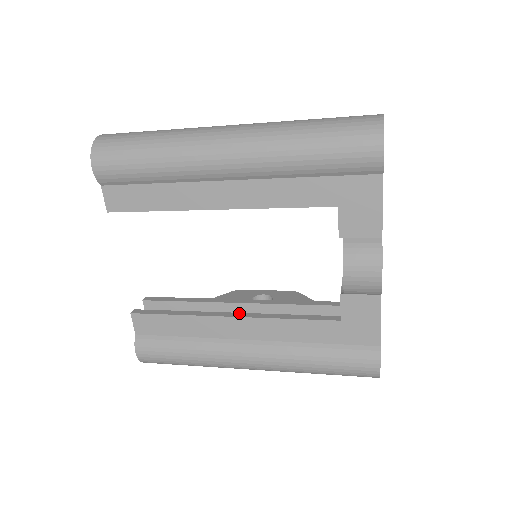
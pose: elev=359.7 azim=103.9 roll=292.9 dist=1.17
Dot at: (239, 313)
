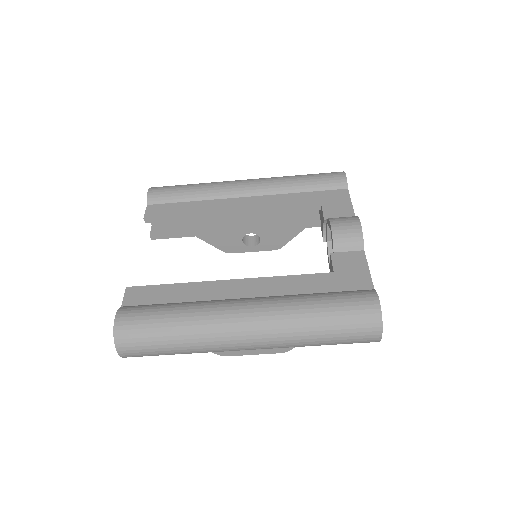
Dot at: occluded
